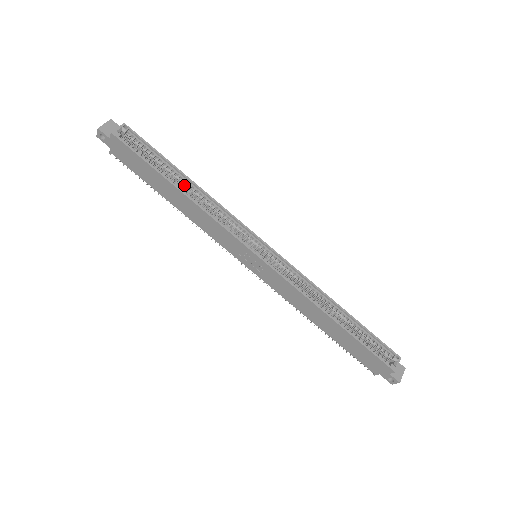
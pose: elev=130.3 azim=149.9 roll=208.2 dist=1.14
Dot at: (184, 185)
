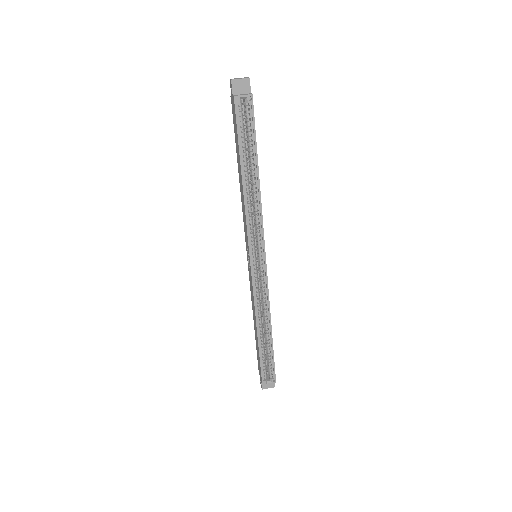
Dot at: (252, 176)
